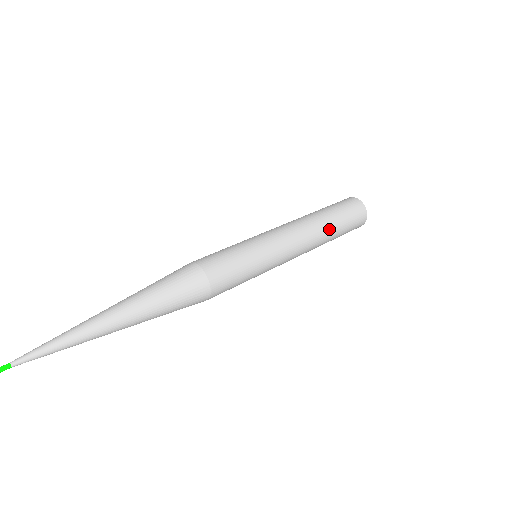
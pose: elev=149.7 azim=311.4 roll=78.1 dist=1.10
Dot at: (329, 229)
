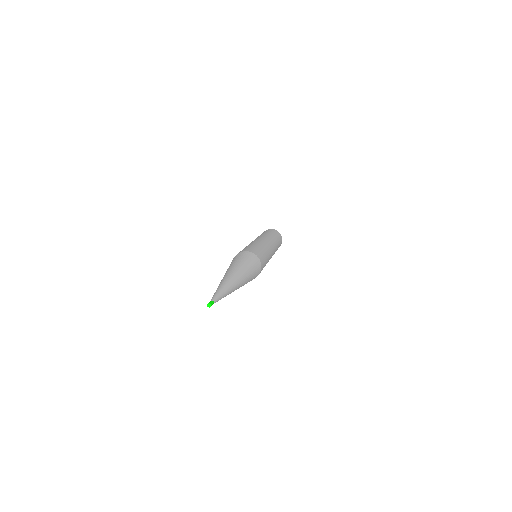
Dot at: occluded
